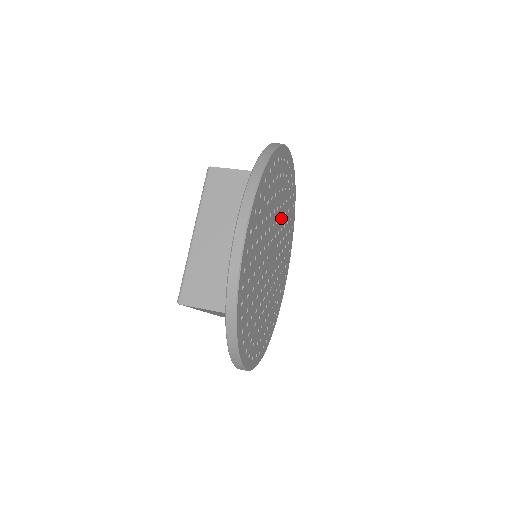
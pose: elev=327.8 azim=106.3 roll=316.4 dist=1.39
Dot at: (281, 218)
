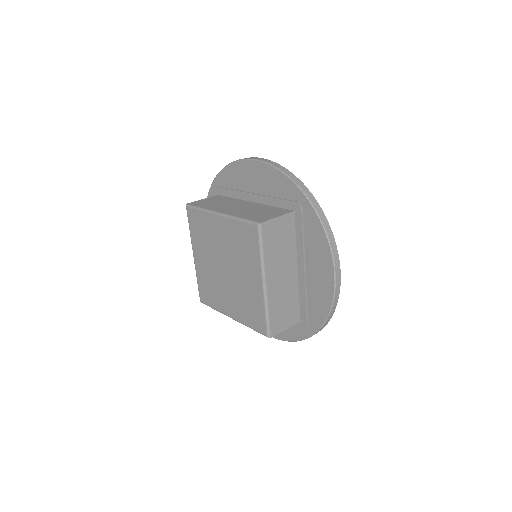
Dot at: occluded
